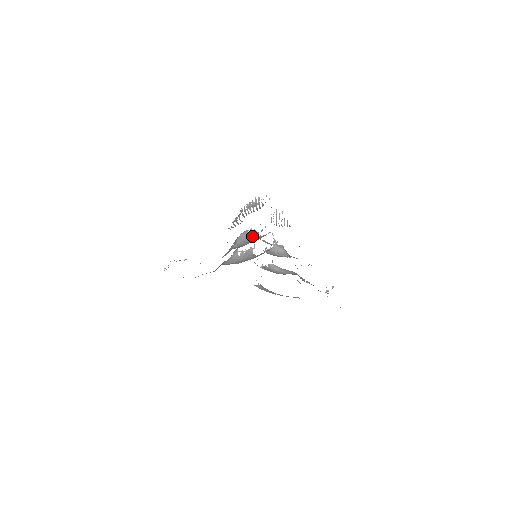
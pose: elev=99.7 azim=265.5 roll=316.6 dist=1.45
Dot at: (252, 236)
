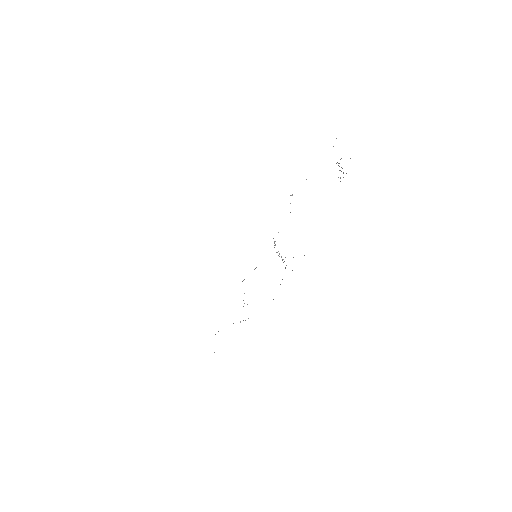
Dot at: occluded
